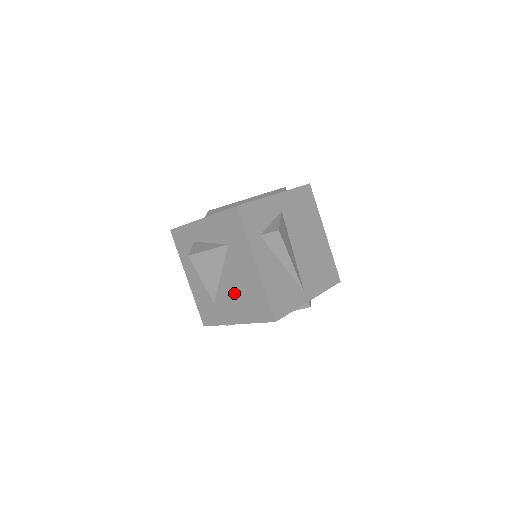
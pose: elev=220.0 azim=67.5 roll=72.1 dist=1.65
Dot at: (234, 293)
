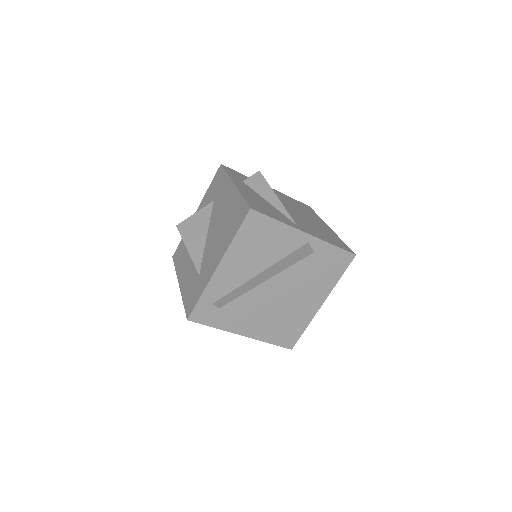
Dot at: (216, 236)
